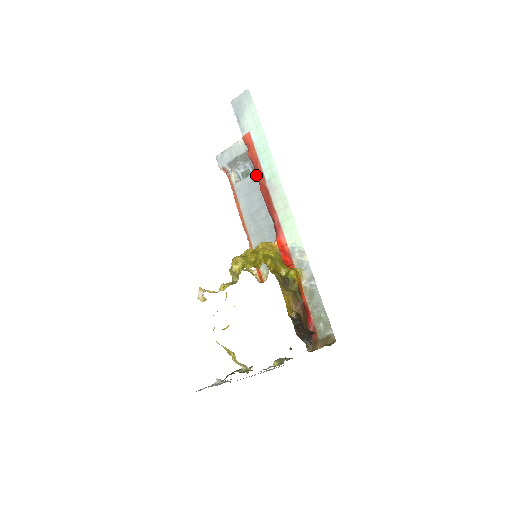
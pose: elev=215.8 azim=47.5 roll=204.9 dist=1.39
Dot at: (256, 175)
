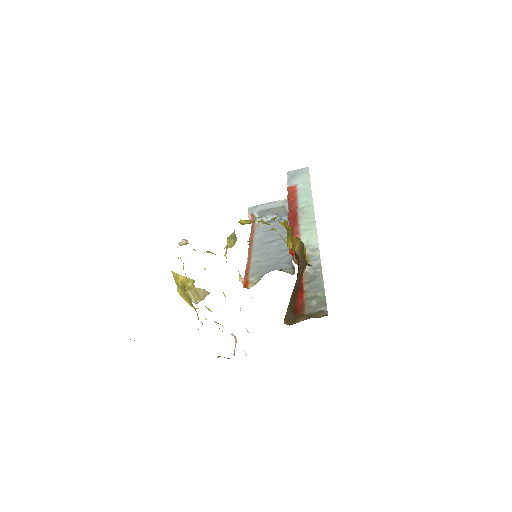
Dot at: (289, 207)
